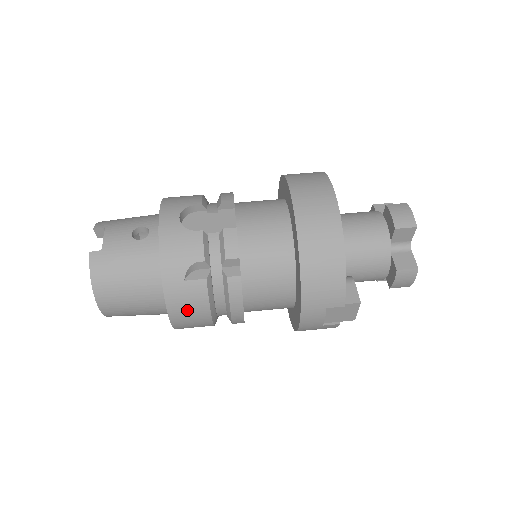
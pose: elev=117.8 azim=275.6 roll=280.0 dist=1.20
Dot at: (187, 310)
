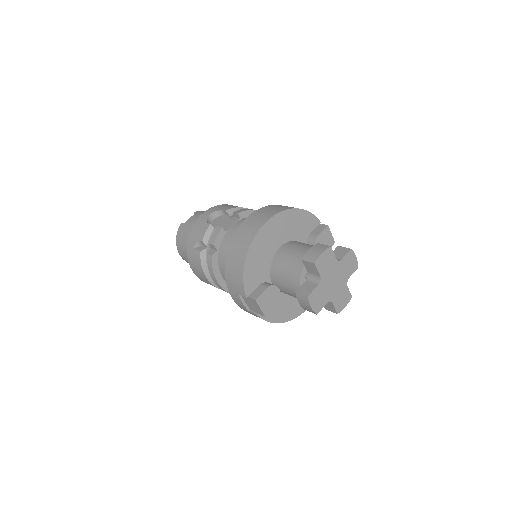
Dot at: (196, 268)
